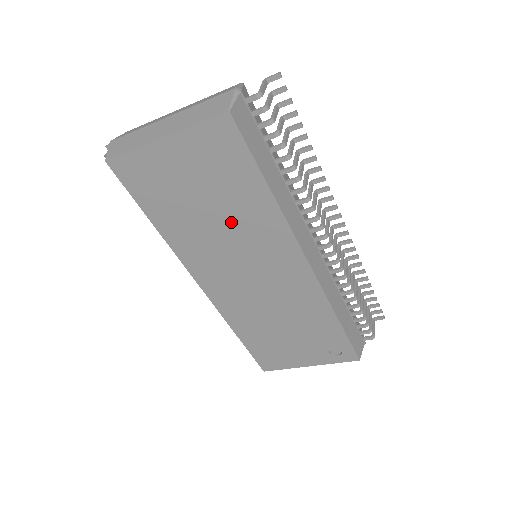
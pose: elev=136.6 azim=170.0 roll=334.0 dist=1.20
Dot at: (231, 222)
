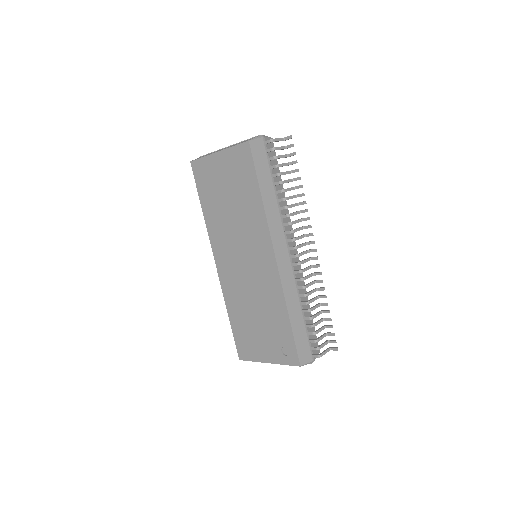
Dot at: (239, 215)
